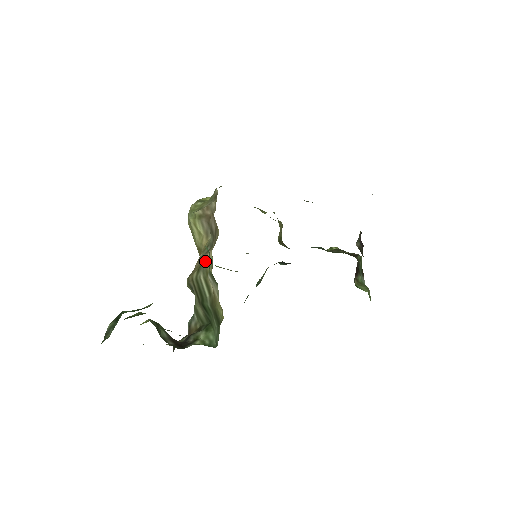
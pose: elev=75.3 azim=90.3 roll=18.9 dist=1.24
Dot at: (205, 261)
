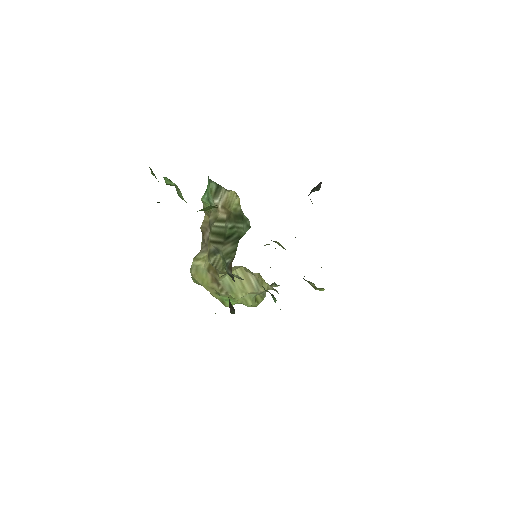
Dot at: (210, 218)
